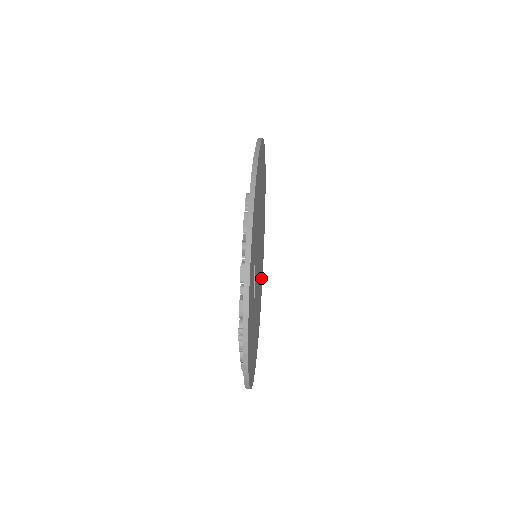
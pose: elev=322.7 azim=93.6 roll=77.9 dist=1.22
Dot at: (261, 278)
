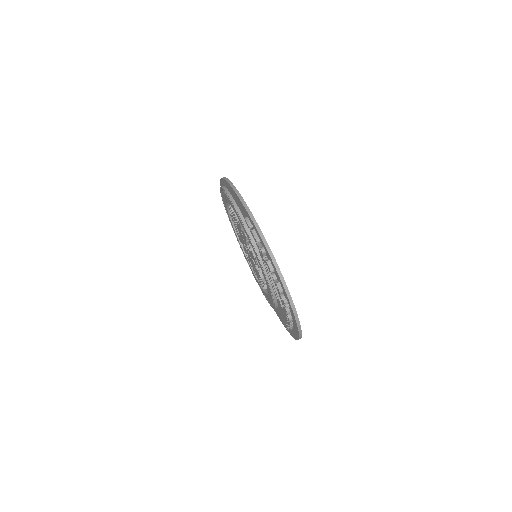
Dot at: occluded
